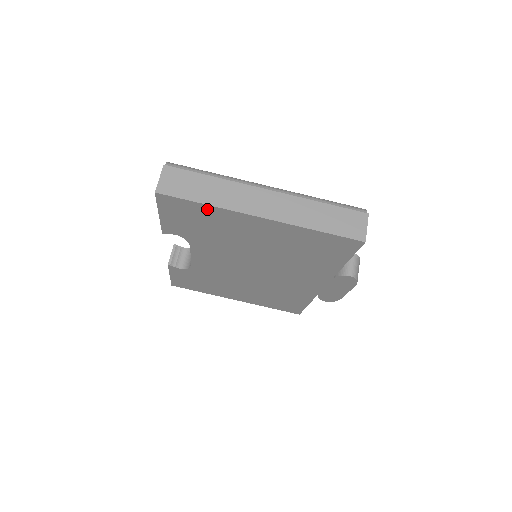
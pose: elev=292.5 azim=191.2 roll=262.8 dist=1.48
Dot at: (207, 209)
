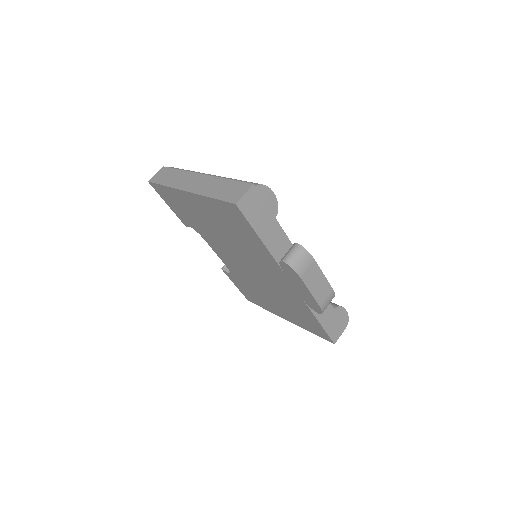
Dot at: (169, 191)
